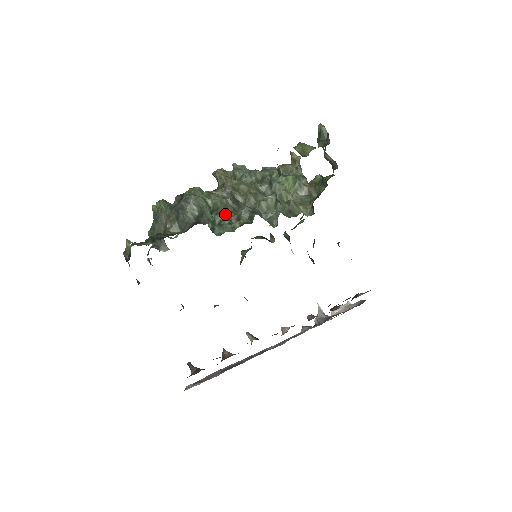
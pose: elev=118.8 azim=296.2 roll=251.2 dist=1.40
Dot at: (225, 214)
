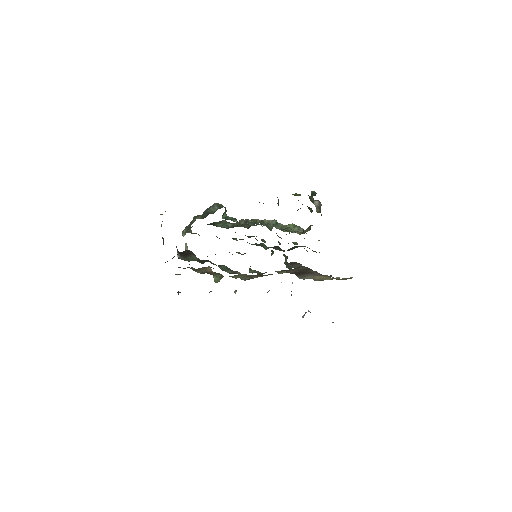
Dot at: (238, 226)
